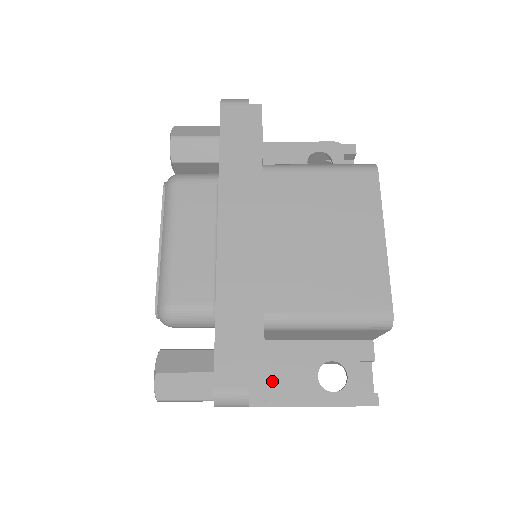
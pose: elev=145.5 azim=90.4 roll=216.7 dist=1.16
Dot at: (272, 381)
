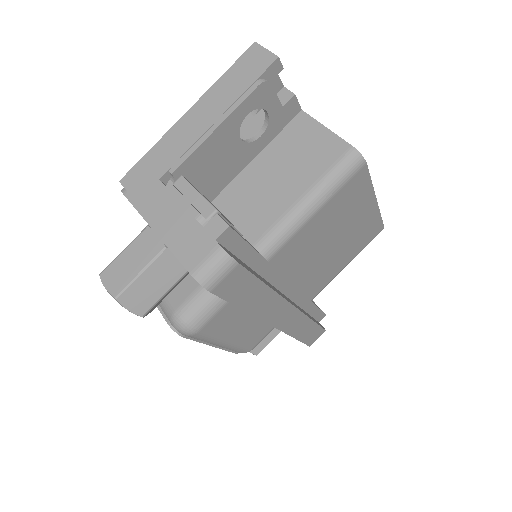
Dot at: occluded
